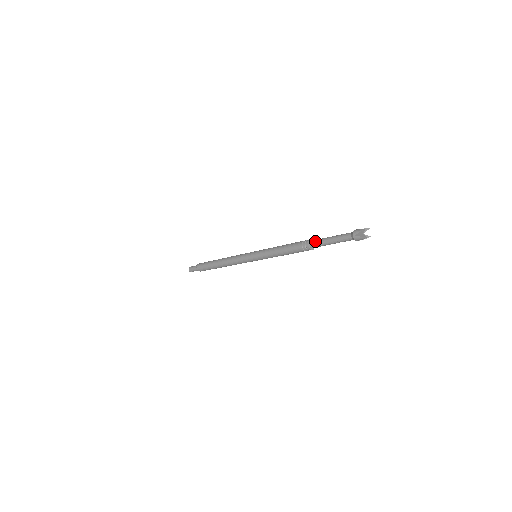
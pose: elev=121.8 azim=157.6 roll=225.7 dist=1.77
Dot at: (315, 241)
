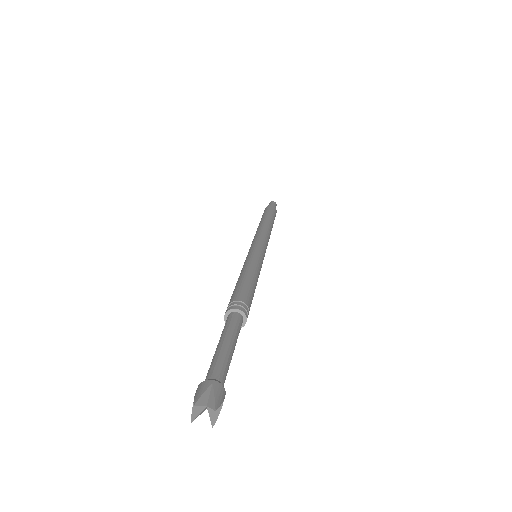
Dot at: occluded
